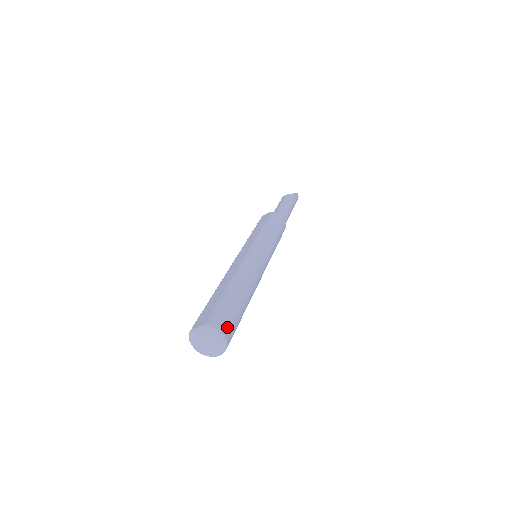
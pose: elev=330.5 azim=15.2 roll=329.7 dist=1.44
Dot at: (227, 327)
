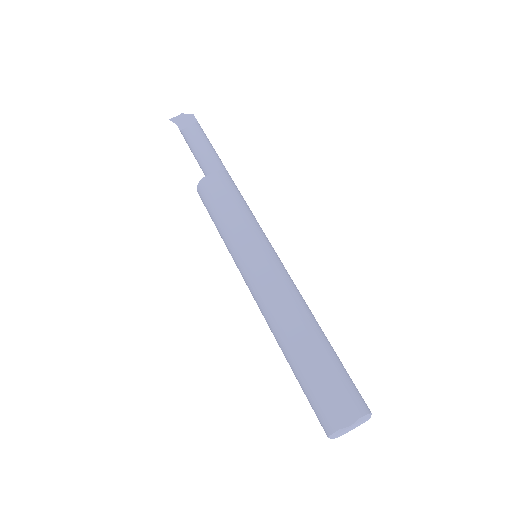
Dot at: (363, 399)
